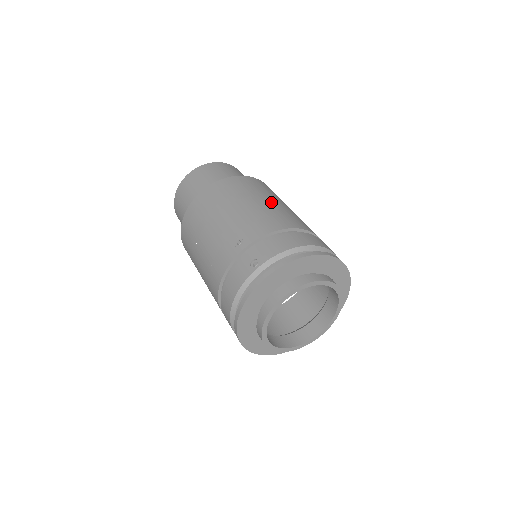
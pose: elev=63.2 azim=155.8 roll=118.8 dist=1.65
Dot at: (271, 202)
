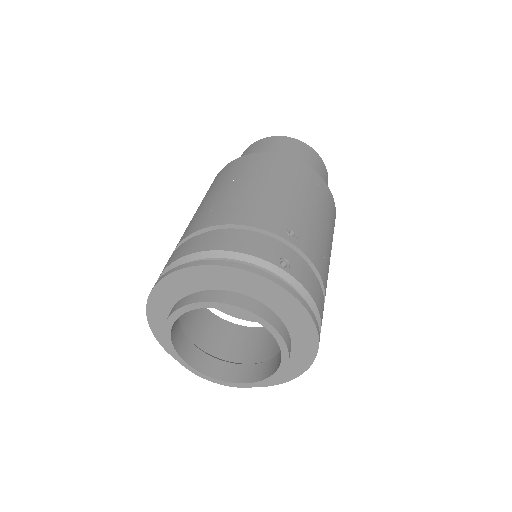
Dot at: (215, 195)
